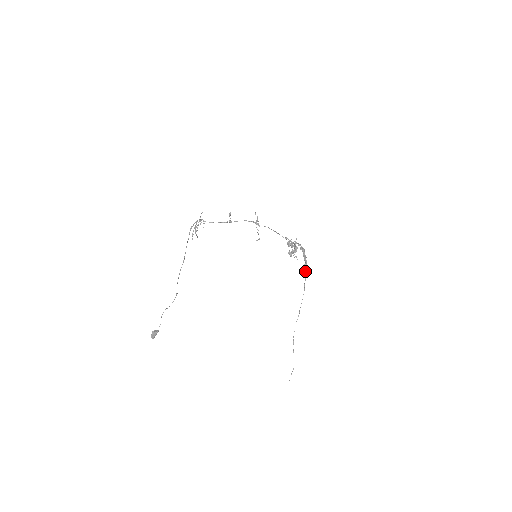
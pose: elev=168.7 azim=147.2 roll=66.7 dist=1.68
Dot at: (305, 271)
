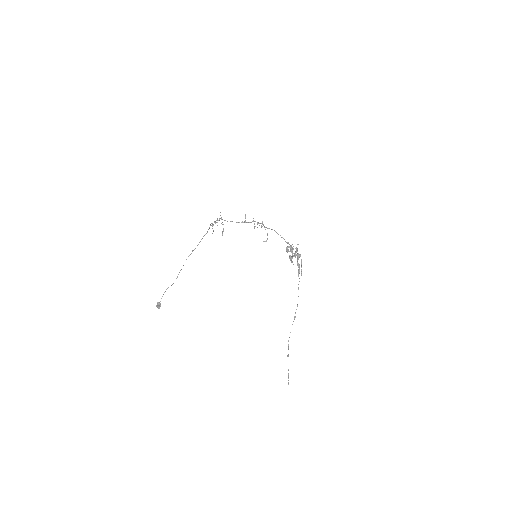
Dot at: occluded
